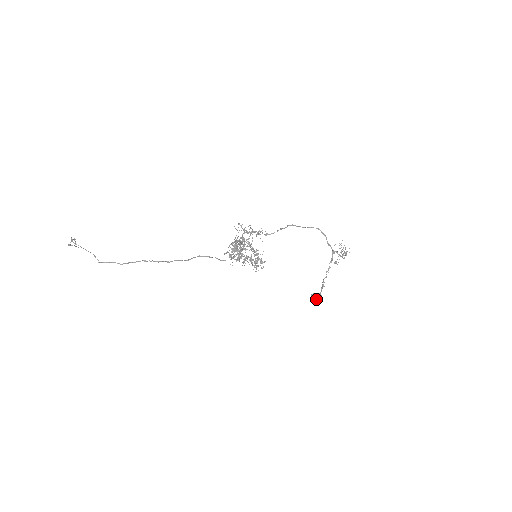
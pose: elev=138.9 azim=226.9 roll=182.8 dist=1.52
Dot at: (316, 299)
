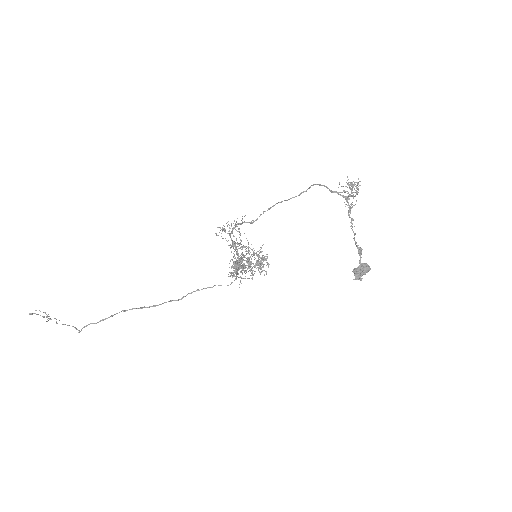
Dot at: (361, 272)
